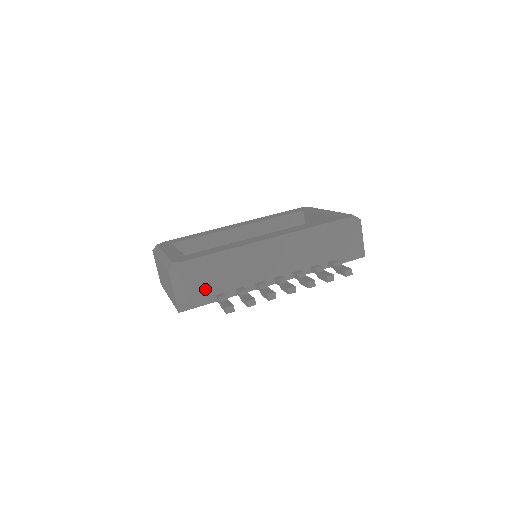
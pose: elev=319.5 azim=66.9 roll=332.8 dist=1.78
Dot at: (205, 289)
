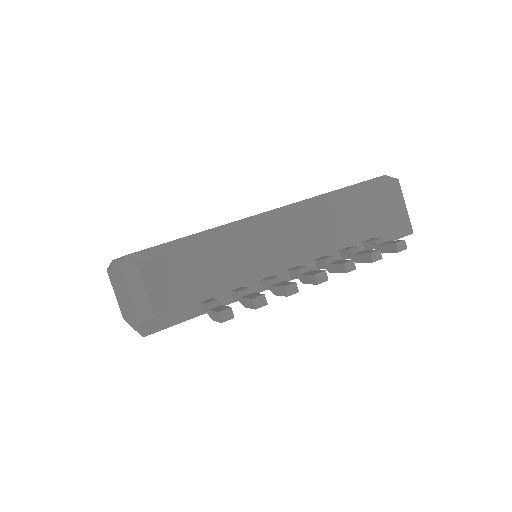
Dot at: (182, 292)
